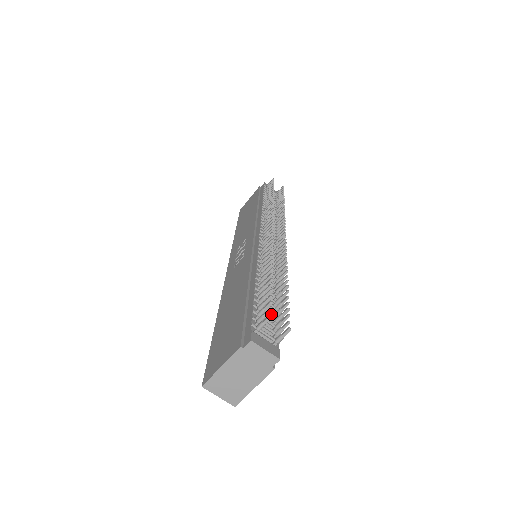
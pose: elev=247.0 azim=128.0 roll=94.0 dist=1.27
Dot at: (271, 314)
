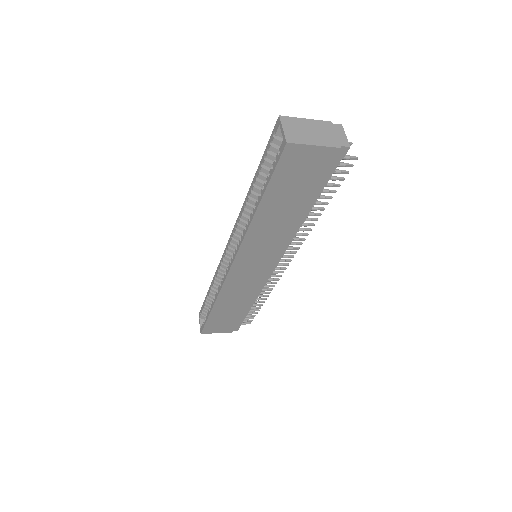
Dot at: occluded
